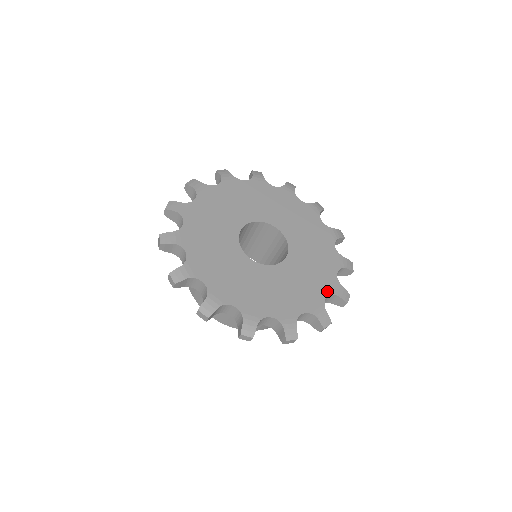
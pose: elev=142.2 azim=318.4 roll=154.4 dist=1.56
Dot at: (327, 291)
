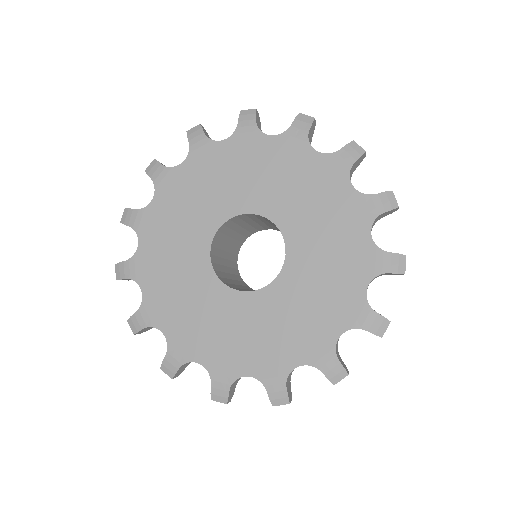
Dot at: (364, 276)
